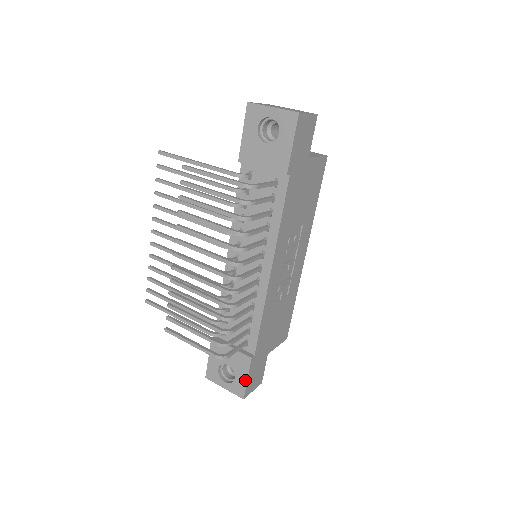
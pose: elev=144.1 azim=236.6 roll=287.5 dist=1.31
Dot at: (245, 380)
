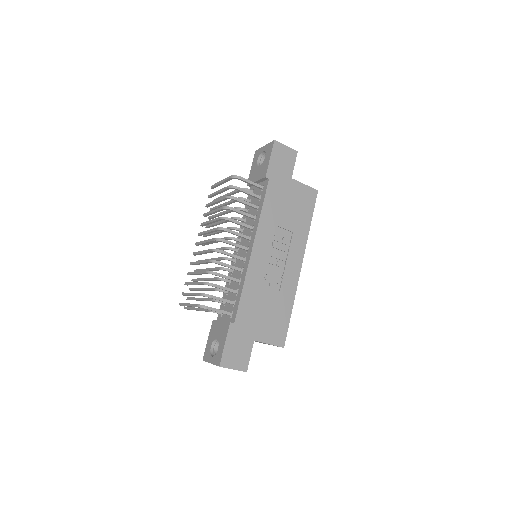
Dot at: (223, 346)
